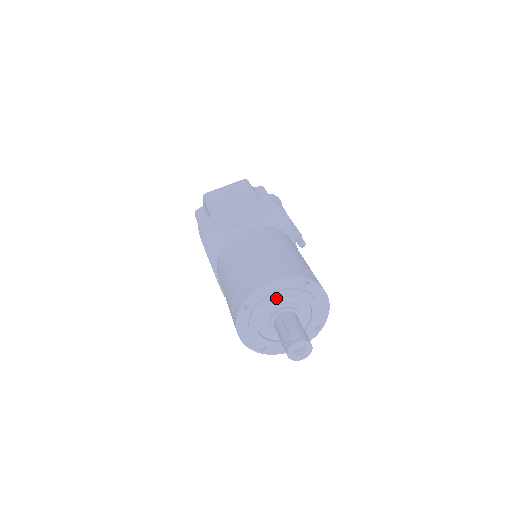
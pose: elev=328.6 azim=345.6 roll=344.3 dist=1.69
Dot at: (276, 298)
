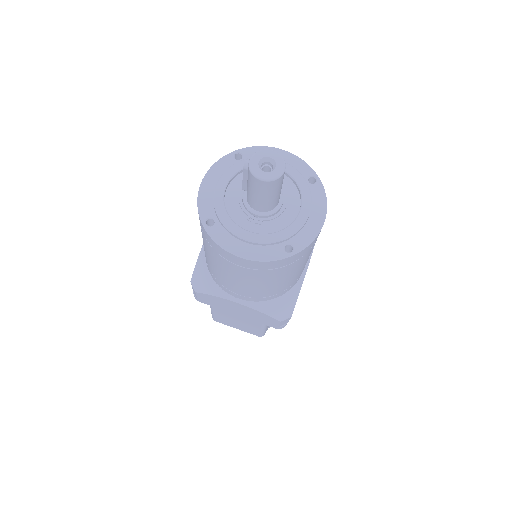
Dot at: (223, 188)
